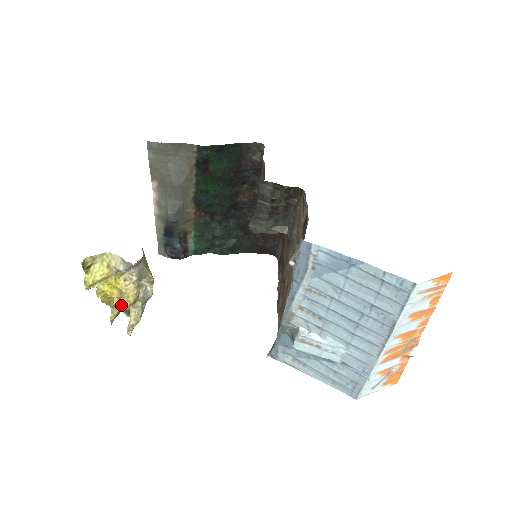
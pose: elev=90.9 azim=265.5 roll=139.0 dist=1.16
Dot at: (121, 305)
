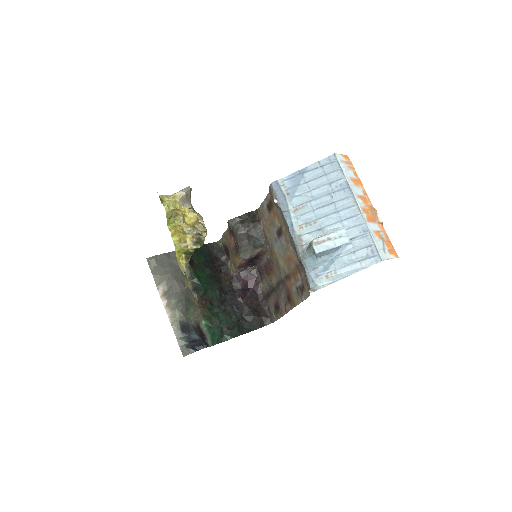
Dot at: (191, 220)
